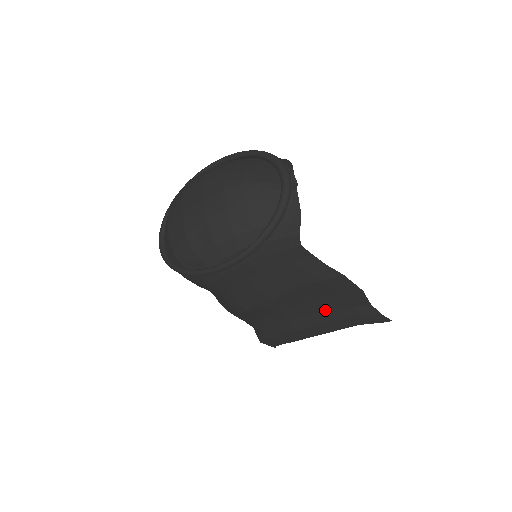
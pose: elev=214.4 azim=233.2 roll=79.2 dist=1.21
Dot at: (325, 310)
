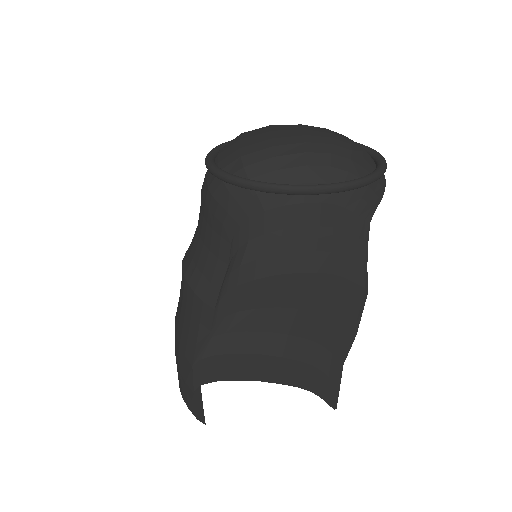
Dot at: (310, 339)
